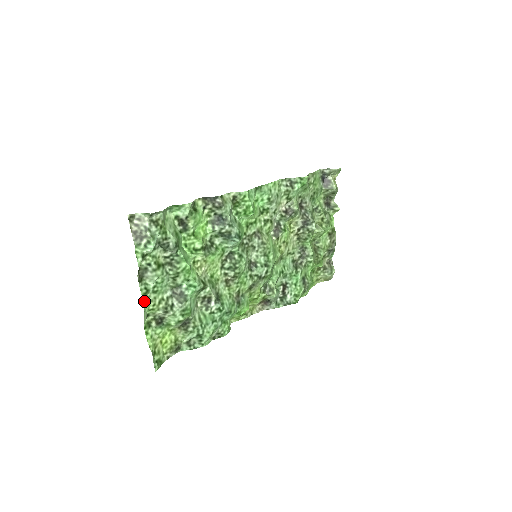
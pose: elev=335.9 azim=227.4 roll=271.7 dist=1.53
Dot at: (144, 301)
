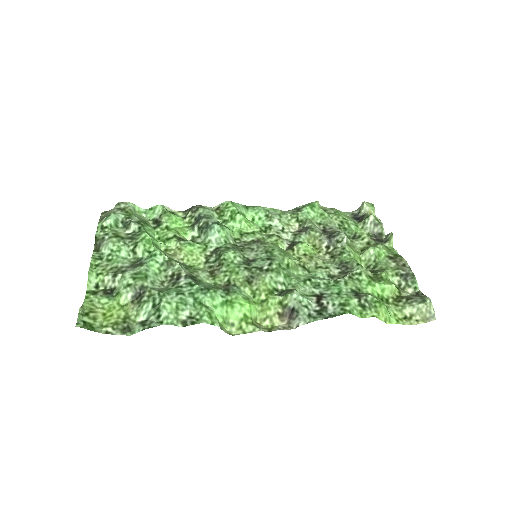
Dot at: (94, 266)
